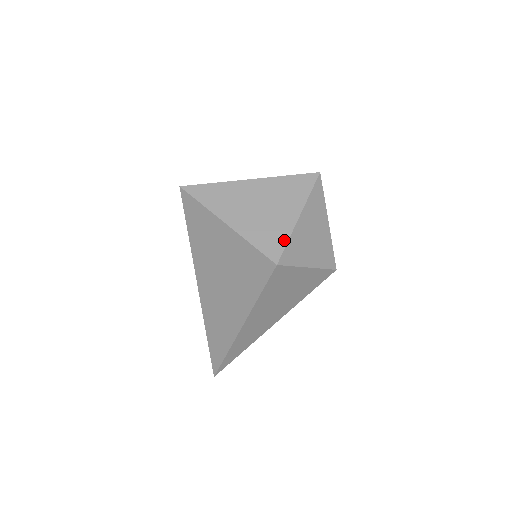
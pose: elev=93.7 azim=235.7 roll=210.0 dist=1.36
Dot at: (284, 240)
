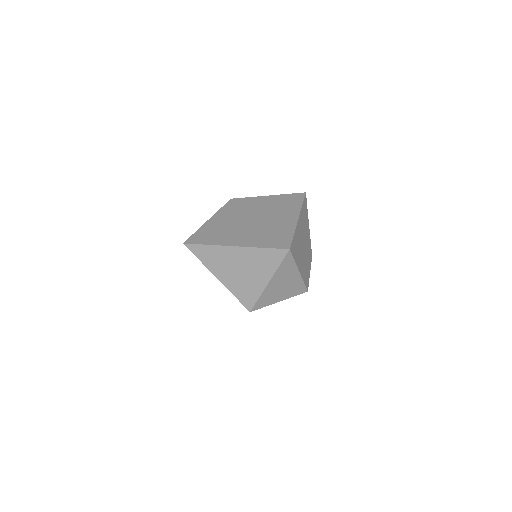
Dot at: (256, 297)
